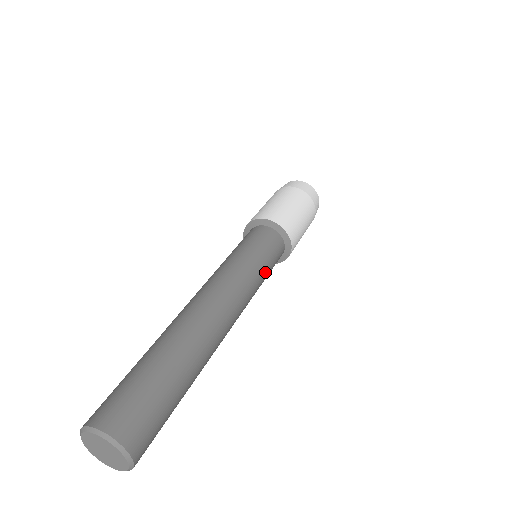
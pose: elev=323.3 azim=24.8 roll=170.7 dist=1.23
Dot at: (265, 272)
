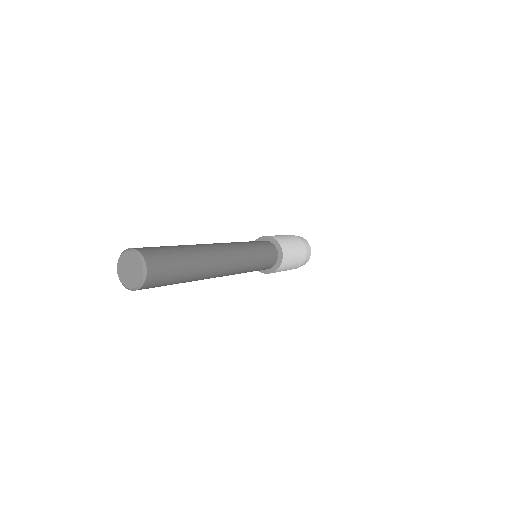
Dot at: (259, 262)
